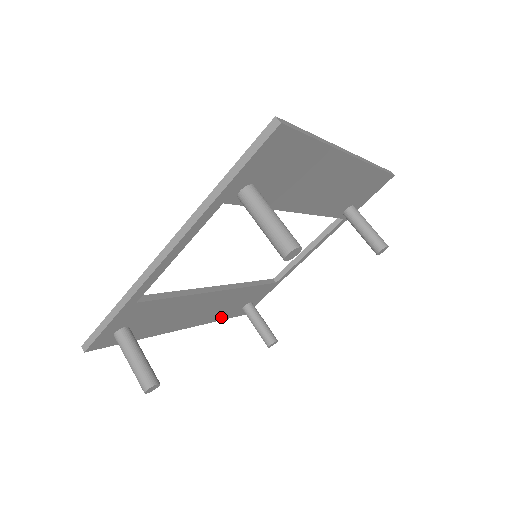
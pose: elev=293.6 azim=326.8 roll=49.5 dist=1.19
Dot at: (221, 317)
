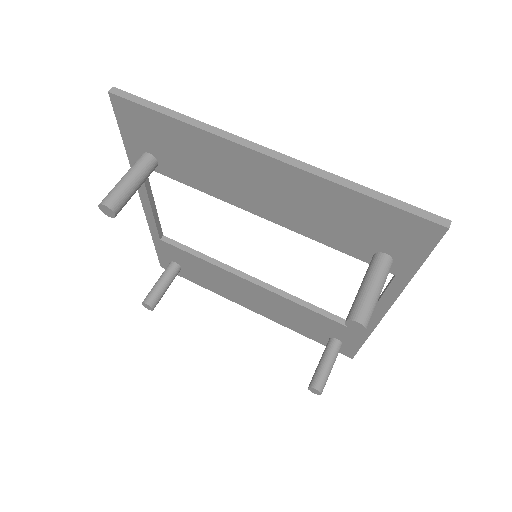
Dot at: (303, 332)
